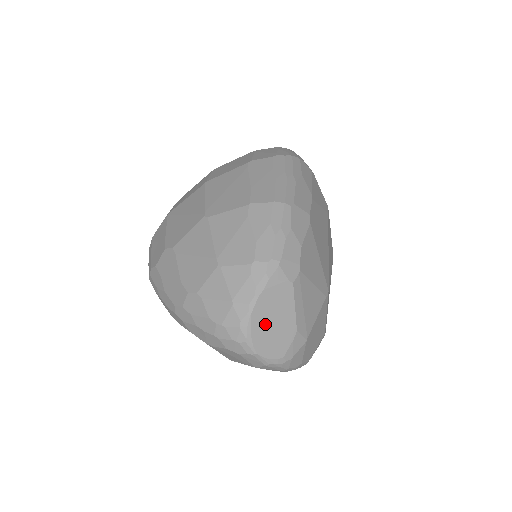
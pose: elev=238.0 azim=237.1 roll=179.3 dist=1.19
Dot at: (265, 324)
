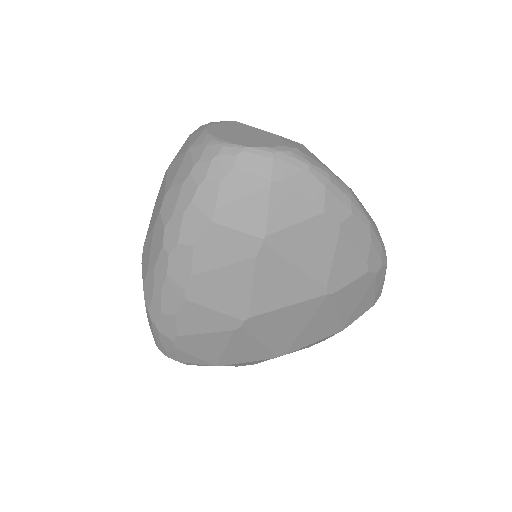
Dot at: (233, 136)
